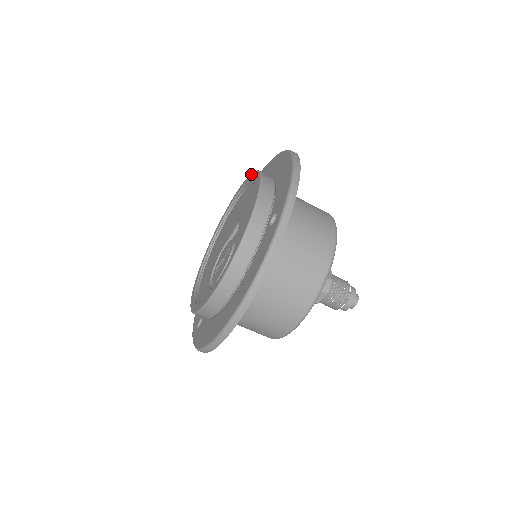
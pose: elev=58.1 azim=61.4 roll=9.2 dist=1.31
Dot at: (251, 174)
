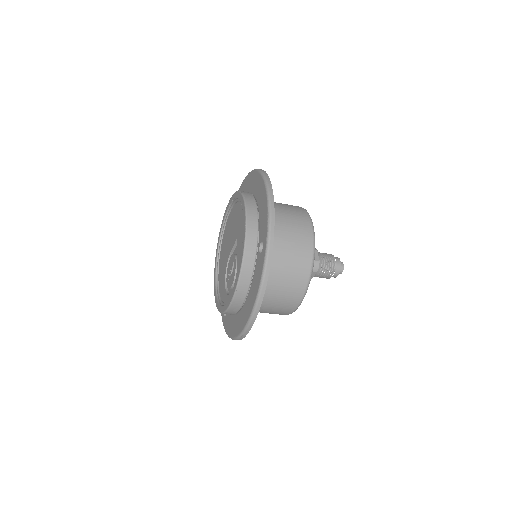
Dot at: (237, 193)
